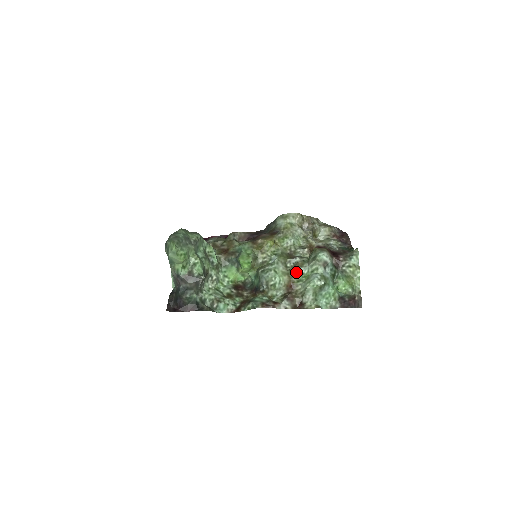
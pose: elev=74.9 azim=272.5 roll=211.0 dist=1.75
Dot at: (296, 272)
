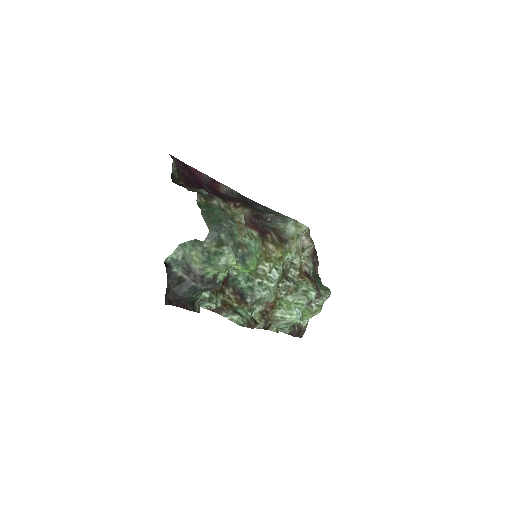
Dot at: (283, 296)
